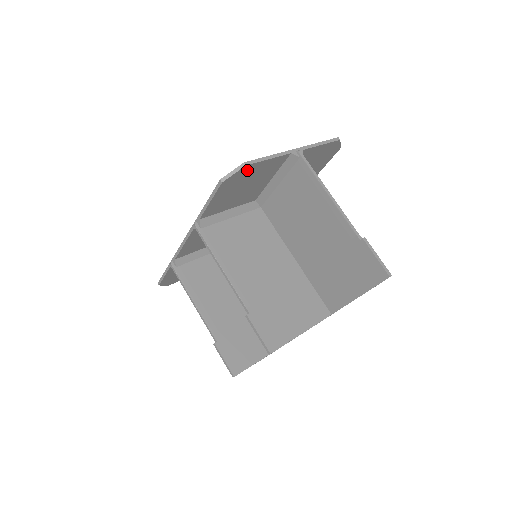
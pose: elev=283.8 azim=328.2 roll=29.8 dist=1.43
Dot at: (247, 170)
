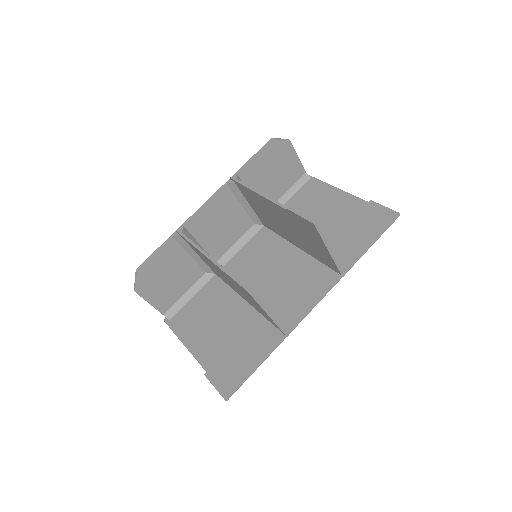
Dot at: (286, 149)
